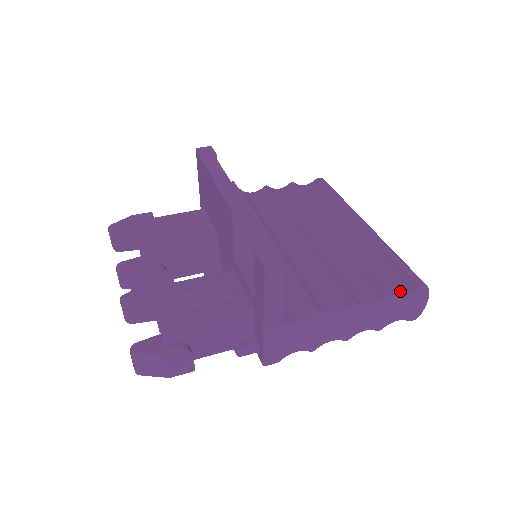
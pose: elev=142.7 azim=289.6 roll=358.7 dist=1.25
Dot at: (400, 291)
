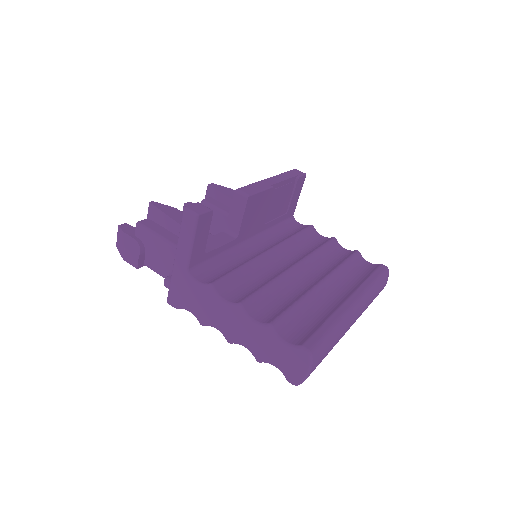
Dot at: (290, 338)
